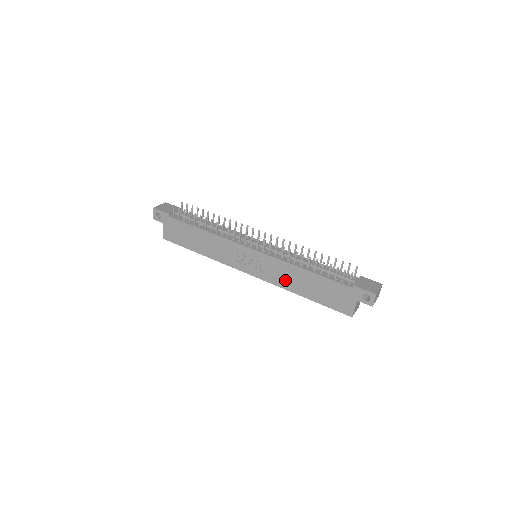
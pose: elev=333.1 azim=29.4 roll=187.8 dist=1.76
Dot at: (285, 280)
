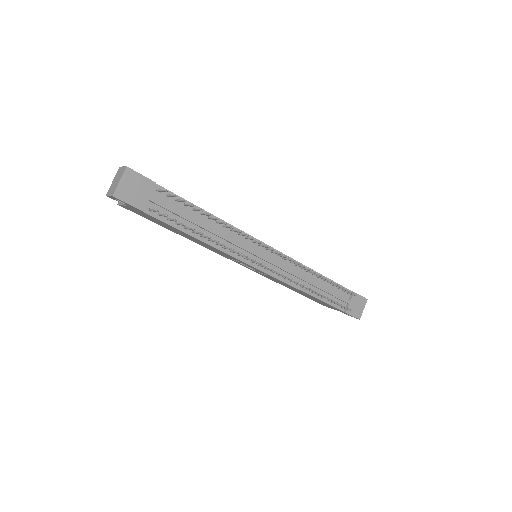
Dot at: (280, 283)
